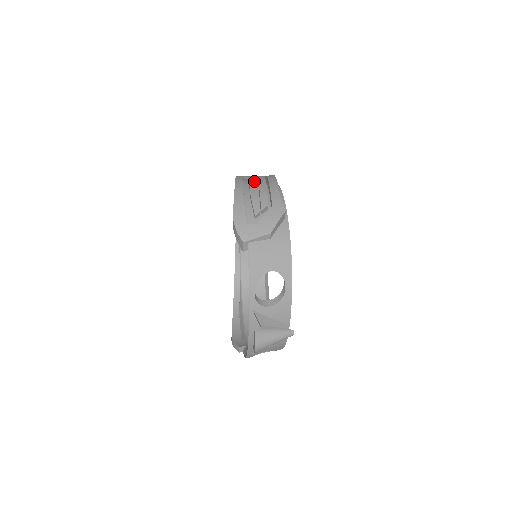
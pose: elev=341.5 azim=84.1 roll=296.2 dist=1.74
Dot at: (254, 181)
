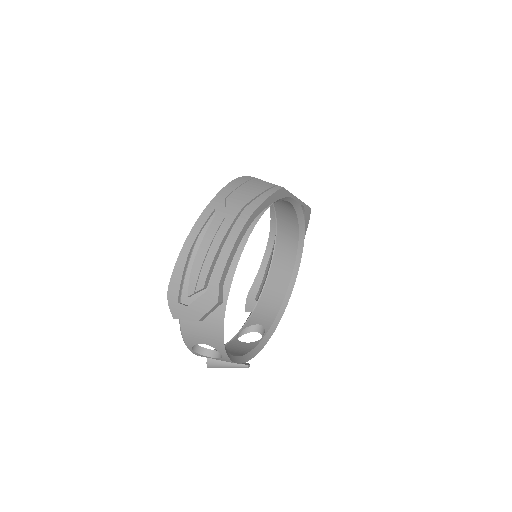
Dot at: (210, 236)
